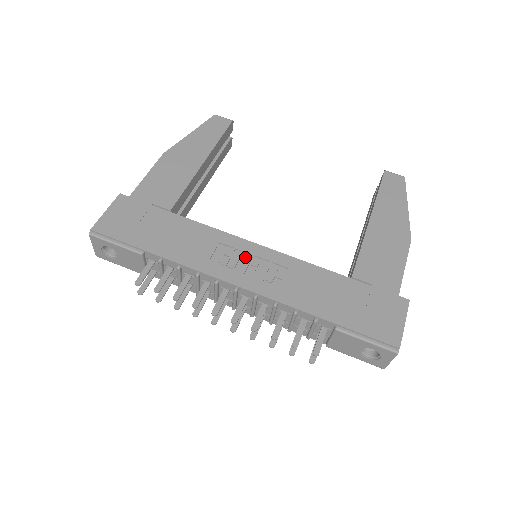
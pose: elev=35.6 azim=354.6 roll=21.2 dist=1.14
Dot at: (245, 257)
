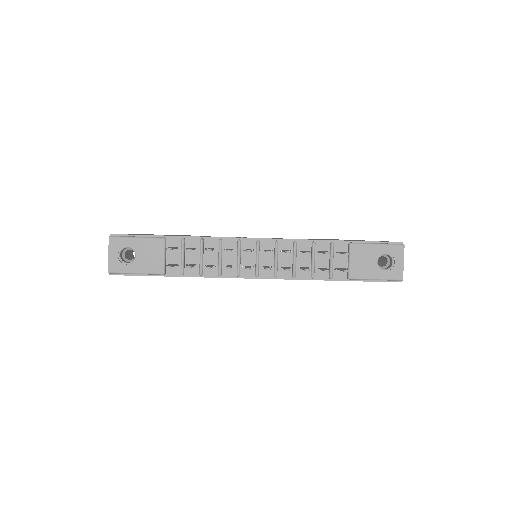
Dot at: occluded
